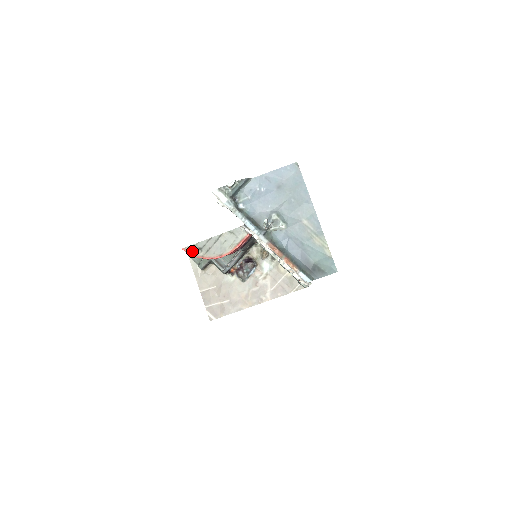
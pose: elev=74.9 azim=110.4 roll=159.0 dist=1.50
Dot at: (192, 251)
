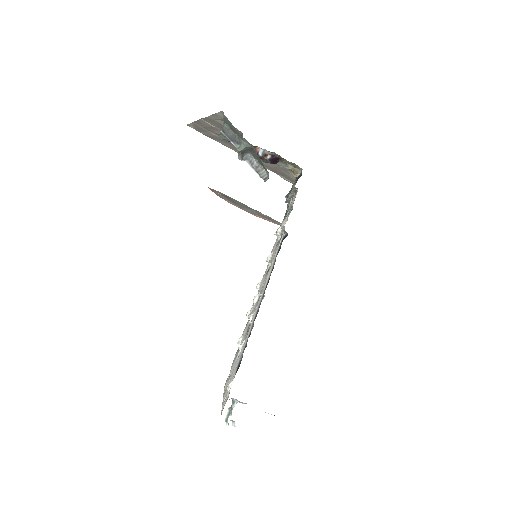
Dot at: (217, 193)
